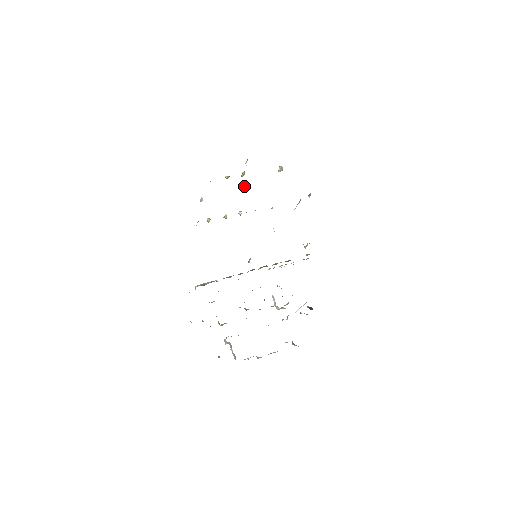
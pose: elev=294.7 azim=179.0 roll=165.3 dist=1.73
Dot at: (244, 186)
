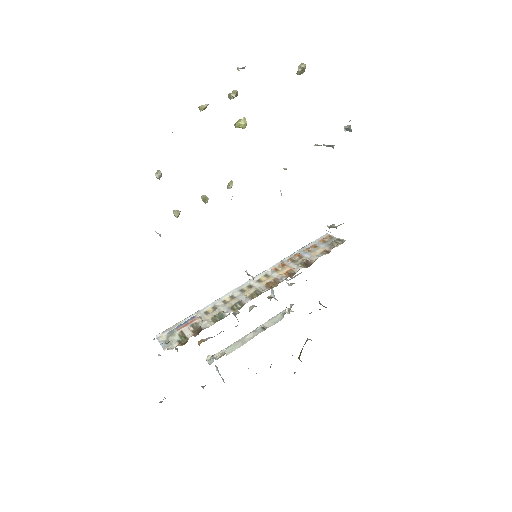
Dot at: (235, 123)
